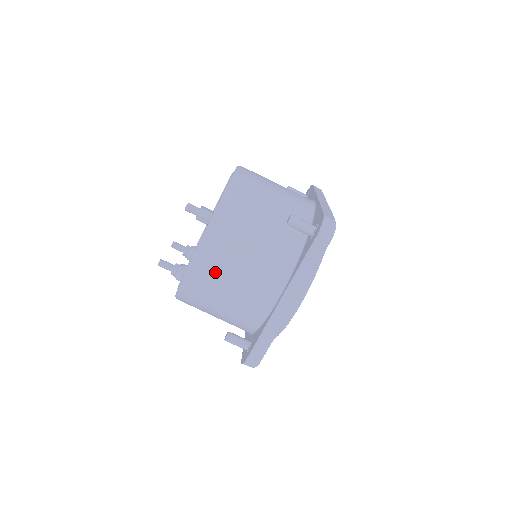
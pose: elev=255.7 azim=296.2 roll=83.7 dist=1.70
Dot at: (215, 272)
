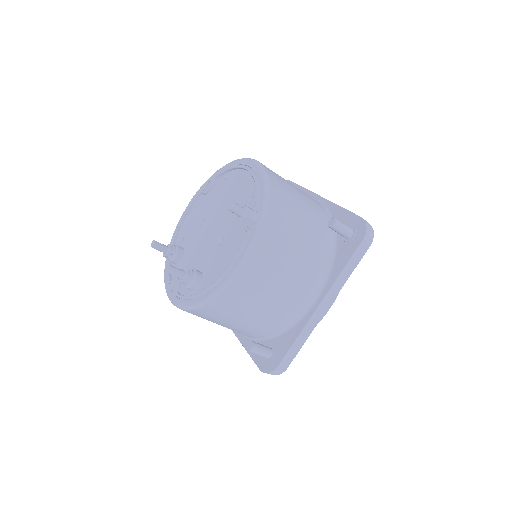
Dot at: (260, 279)
